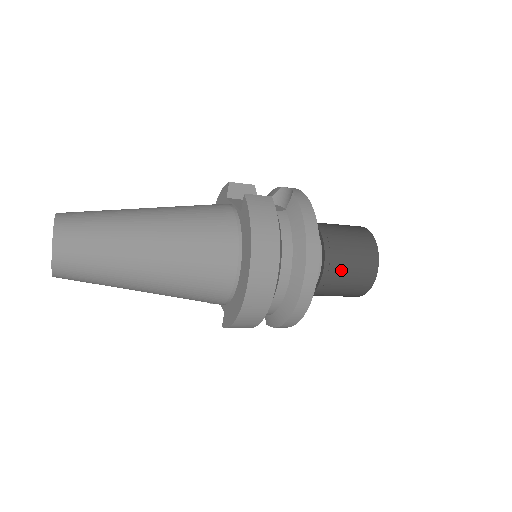
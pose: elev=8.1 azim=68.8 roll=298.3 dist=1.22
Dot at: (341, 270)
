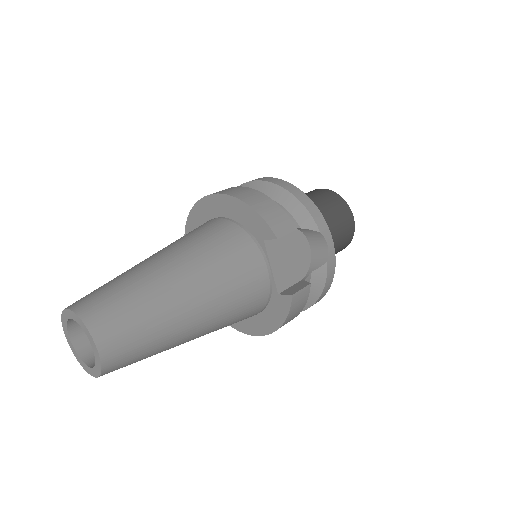
Dot at: occluded
